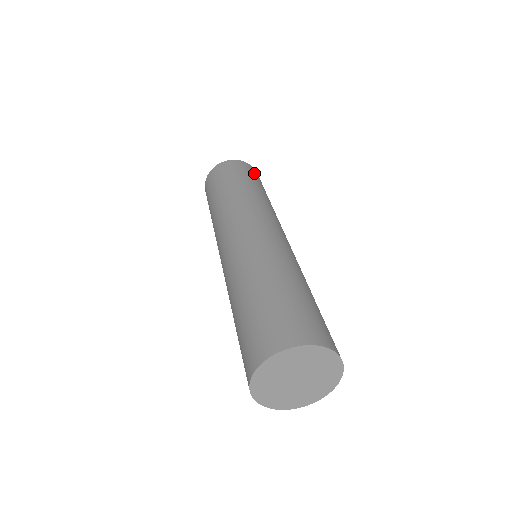
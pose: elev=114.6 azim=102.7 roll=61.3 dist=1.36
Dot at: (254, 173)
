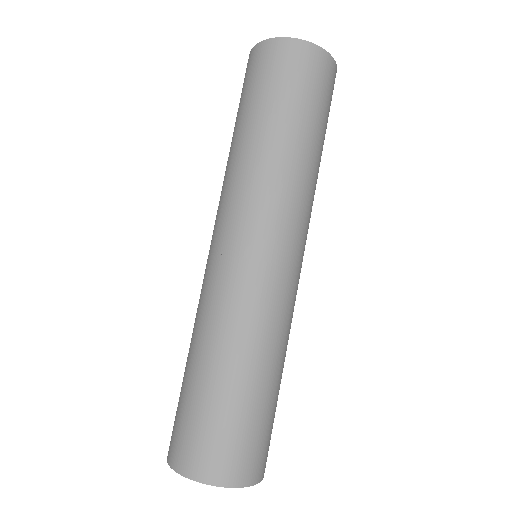
Dot at: (328, 87)
